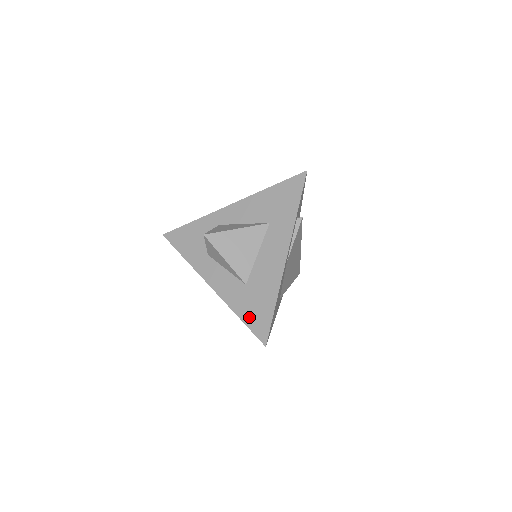
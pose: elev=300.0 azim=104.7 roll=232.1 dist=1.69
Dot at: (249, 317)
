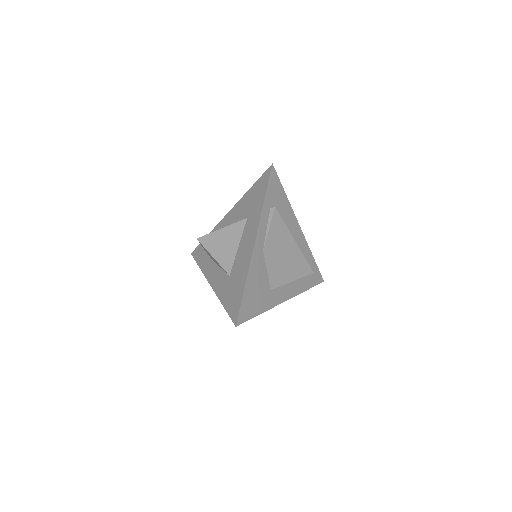
Dot at: (228, 303)
